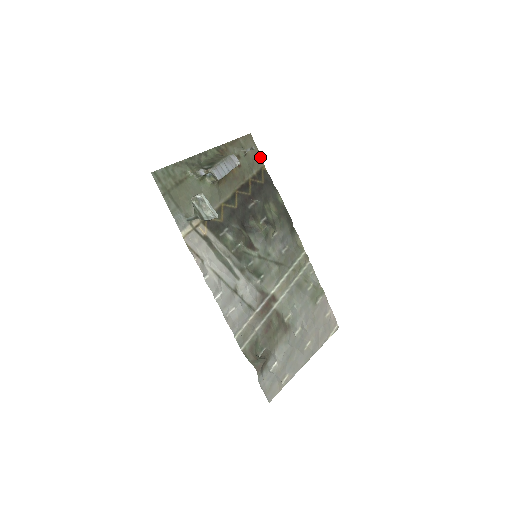
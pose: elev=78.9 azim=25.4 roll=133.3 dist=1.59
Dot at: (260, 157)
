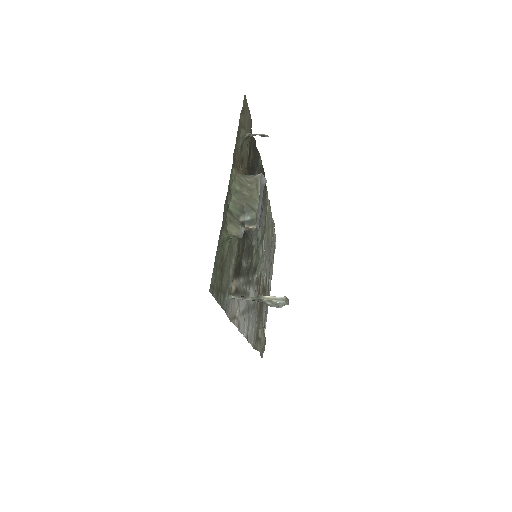
Dot at: (251, 122)
